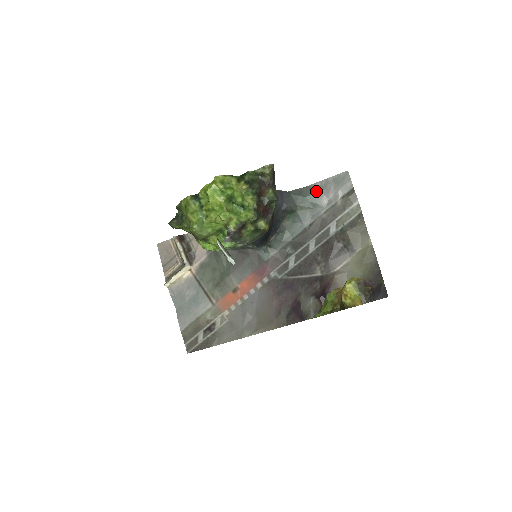
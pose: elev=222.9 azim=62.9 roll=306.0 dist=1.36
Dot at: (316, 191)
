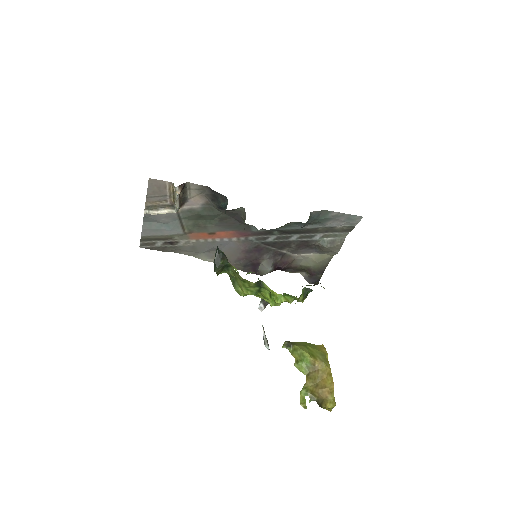
Dot at: (330, 217)
